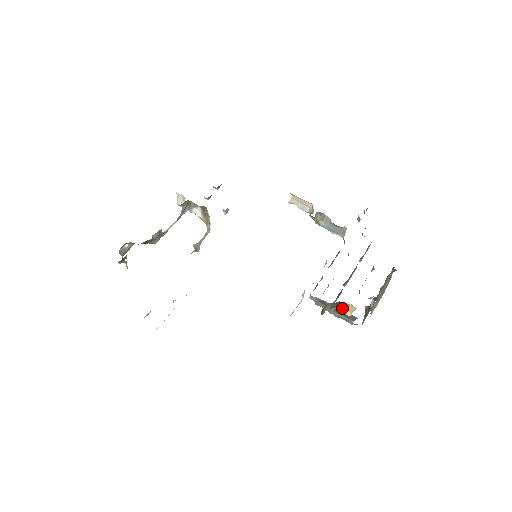
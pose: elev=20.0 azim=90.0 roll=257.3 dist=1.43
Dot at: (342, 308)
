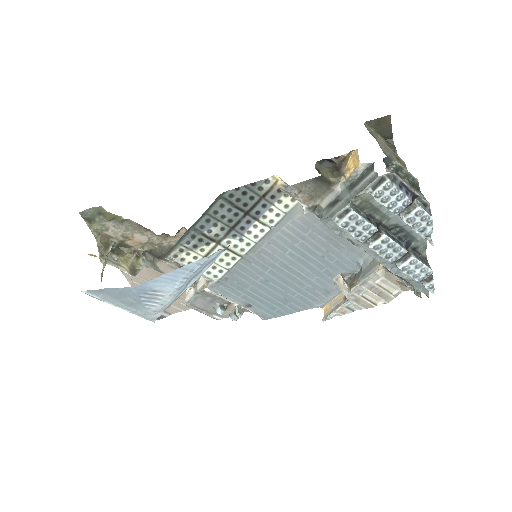
Dot at: (348, 171)
